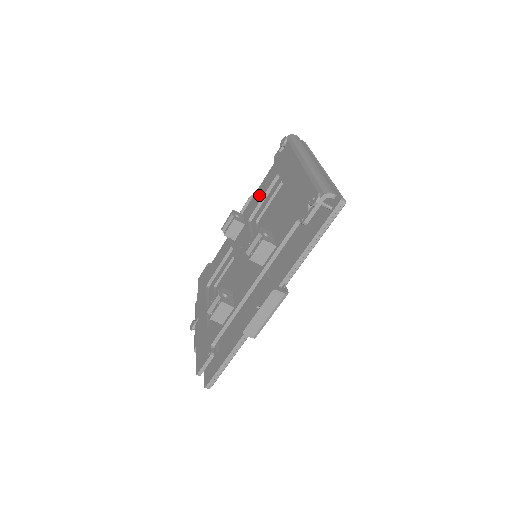
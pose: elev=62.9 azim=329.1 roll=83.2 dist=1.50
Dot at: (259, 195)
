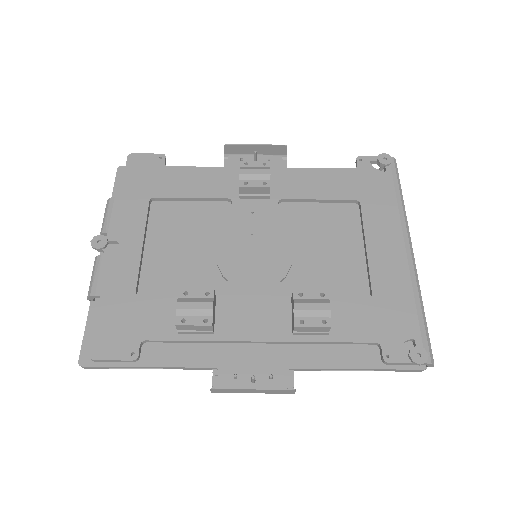
Dot at: (313, 186)
